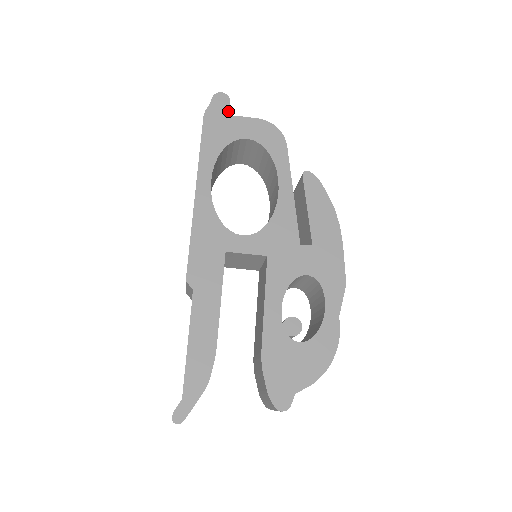
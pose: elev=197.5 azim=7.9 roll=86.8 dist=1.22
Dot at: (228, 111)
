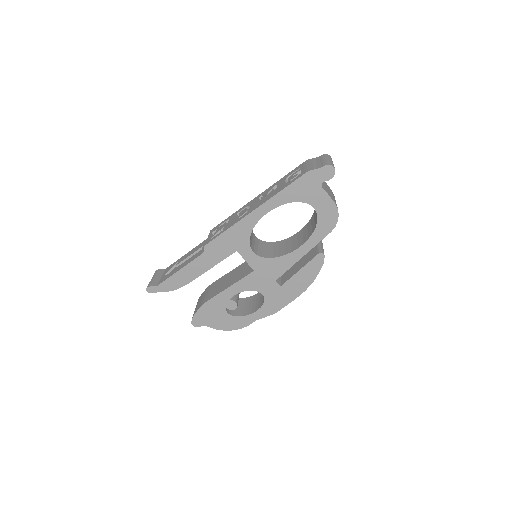
Dot at: (327, 179)
